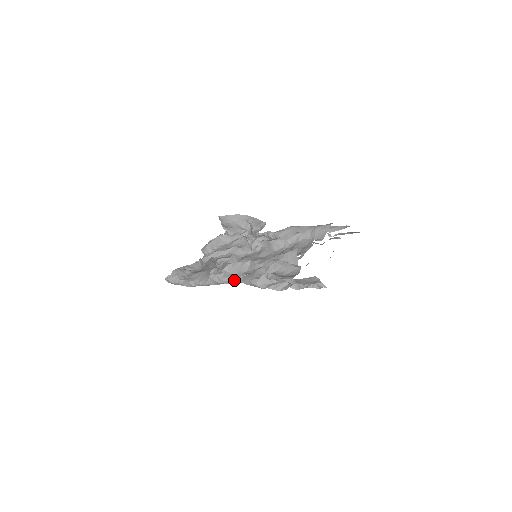
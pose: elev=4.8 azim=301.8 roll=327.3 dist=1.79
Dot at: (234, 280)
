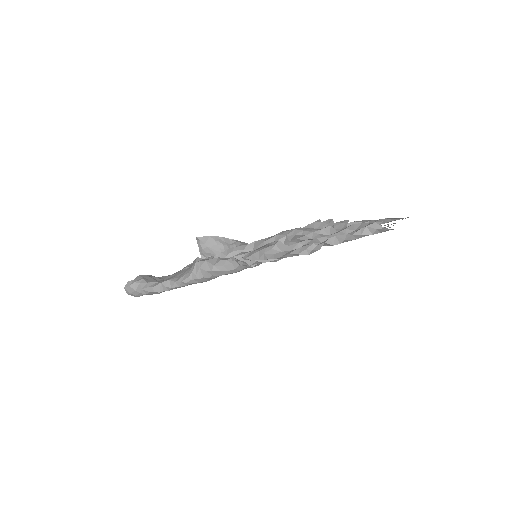
Dot at: (233, 262)
